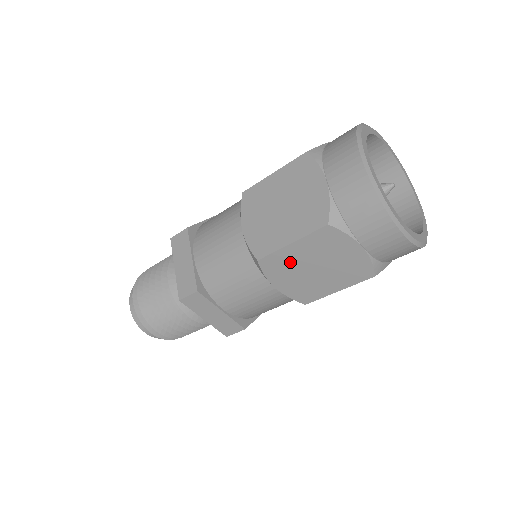
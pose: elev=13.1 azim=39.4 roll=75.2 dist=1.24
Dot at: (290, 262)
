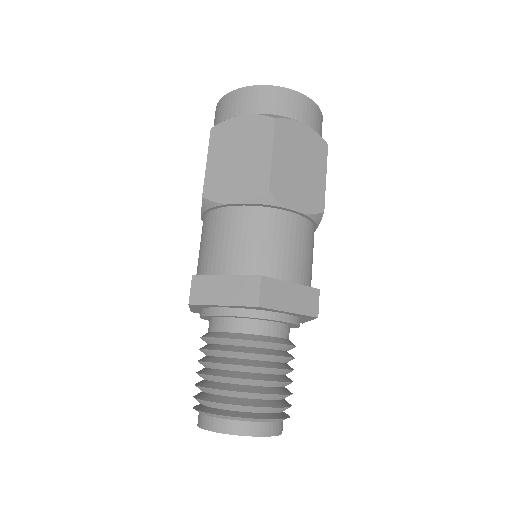
Dot at: (220, 174)
